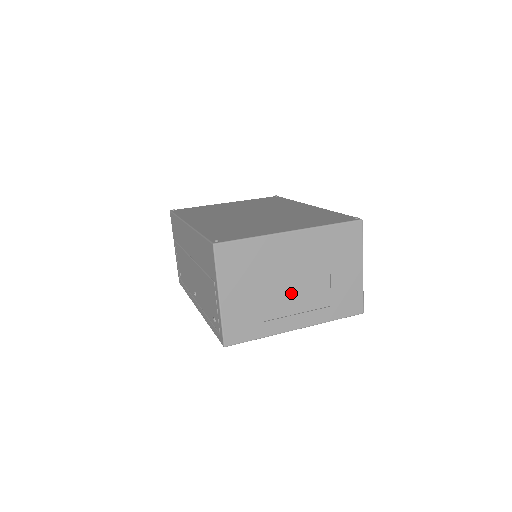
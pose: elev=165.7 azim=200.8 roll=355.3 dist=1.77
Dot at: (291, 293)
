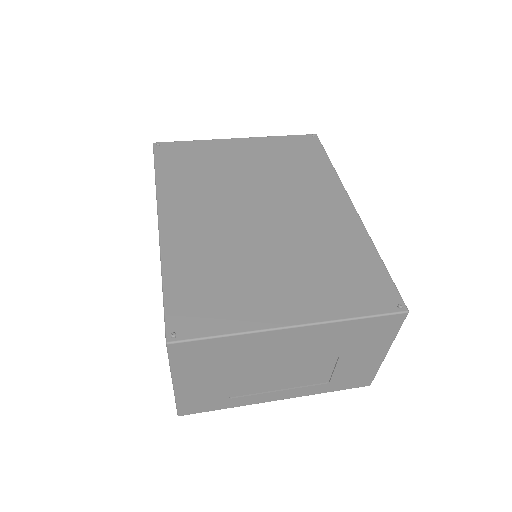
Dot at: (277, 375)
